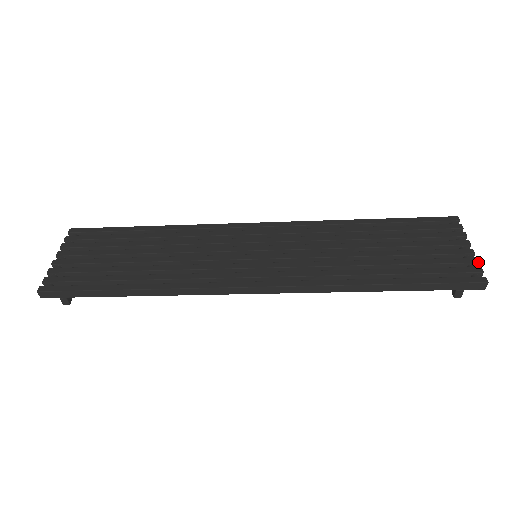
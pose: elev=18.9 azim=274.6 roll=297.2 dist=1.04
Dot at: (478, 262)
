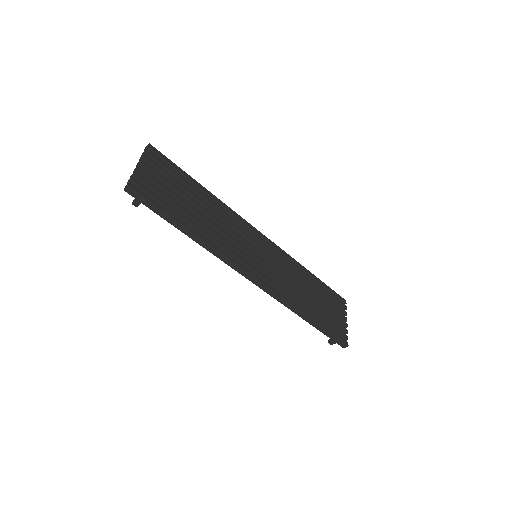
Dot at: occluded
